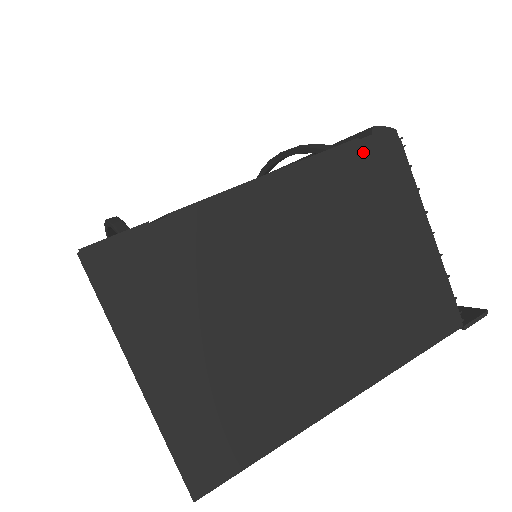
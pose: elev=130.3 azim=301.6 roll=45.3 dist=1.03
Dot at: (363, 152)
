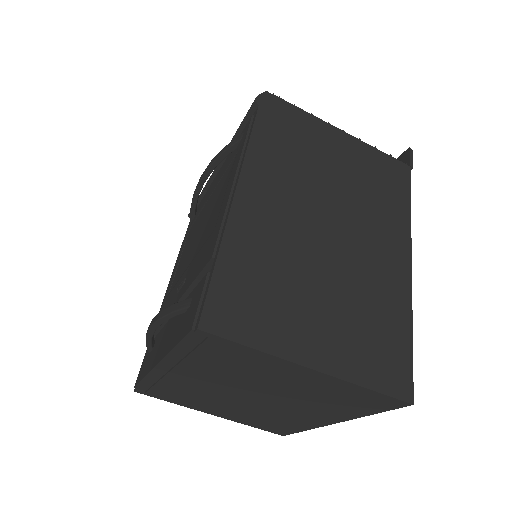
Dot at: (266, 119)
